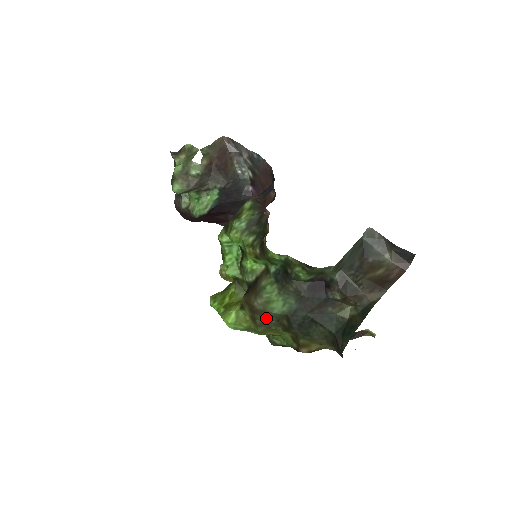
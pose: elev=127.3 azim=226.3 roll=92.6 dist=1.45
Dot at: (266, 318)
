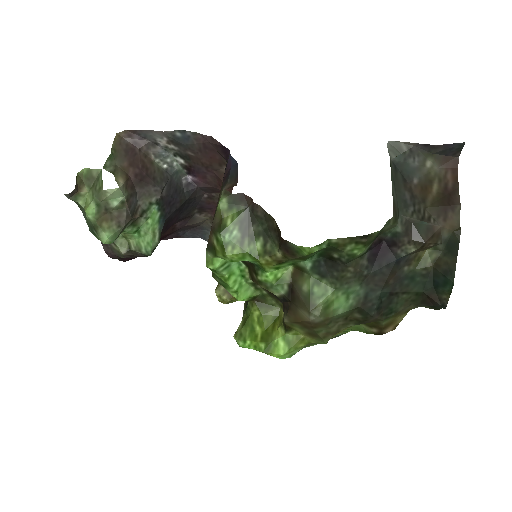
Dot at: (330, 325)
